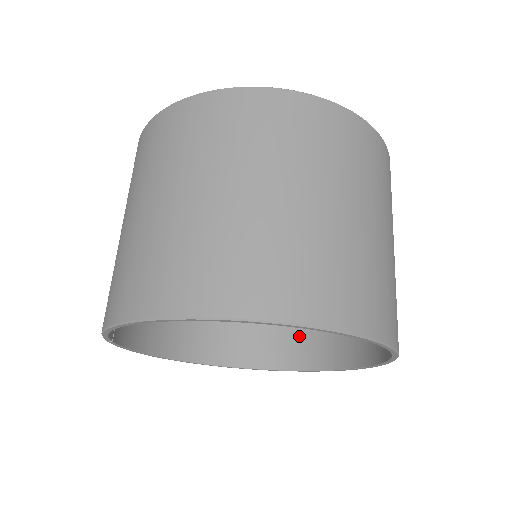
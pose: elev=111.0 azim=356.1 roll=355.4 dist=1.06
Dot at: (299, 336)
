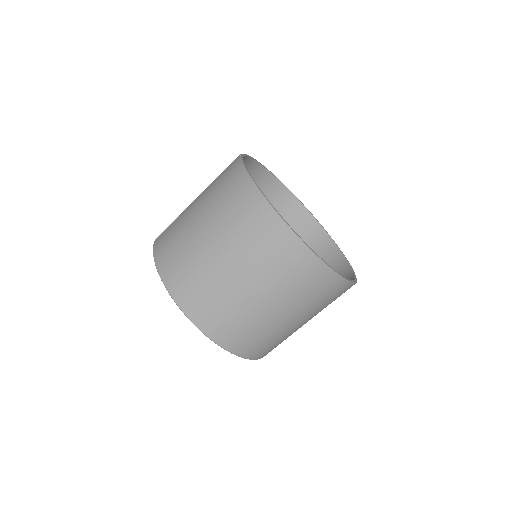
Dot at: occluded
